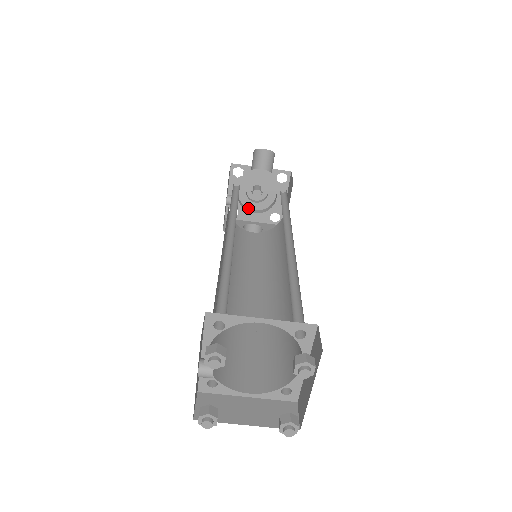
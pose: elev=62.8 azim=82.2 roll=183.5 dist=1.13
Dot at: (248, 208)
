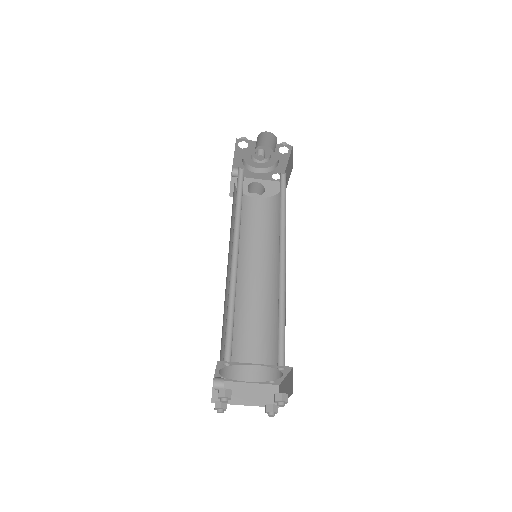
Dot at: (252, 167)
